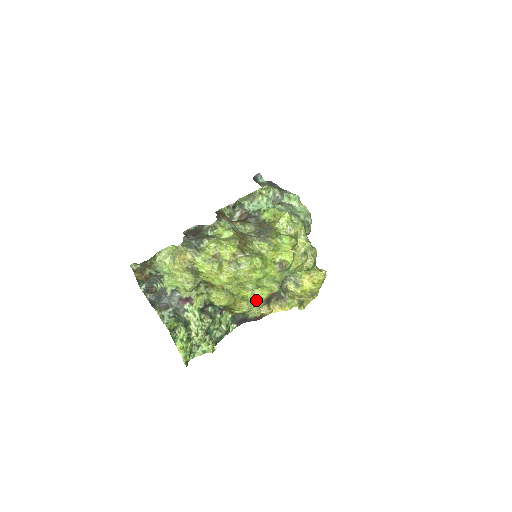
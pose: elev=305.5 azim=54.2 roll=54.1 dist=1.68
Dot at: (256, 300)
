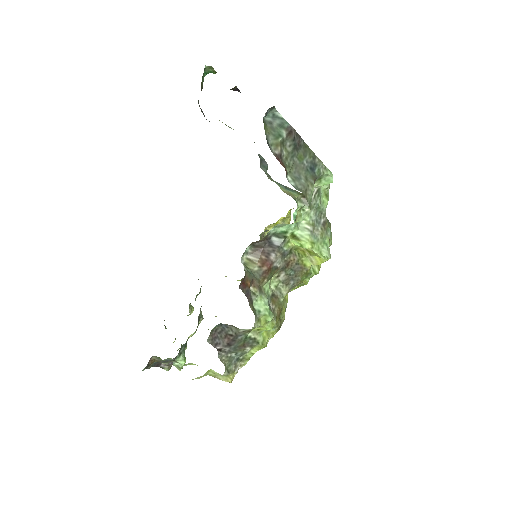
Dot at: occluded
